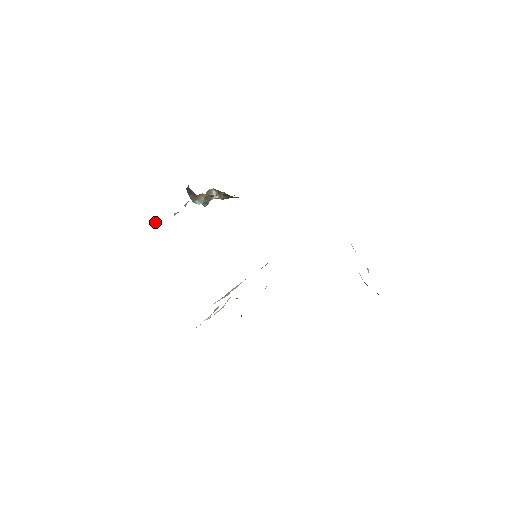
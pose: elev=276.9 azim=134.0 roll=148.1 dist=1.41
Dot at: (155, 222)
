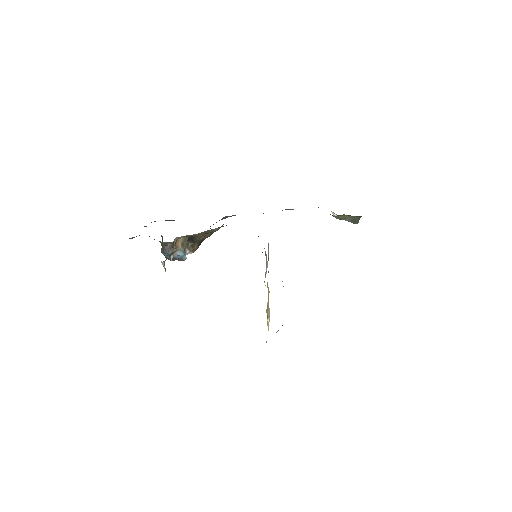
Dot at: (163, 263)
